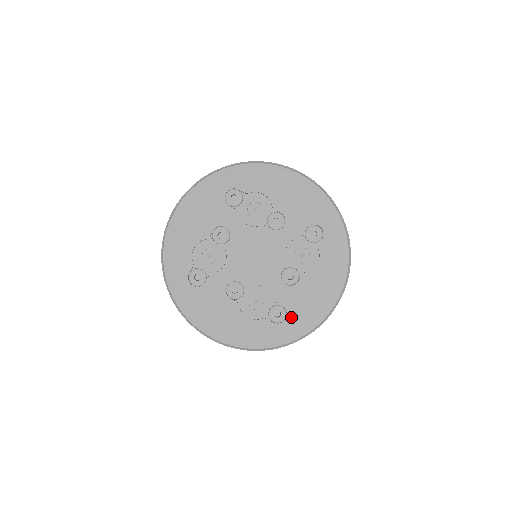
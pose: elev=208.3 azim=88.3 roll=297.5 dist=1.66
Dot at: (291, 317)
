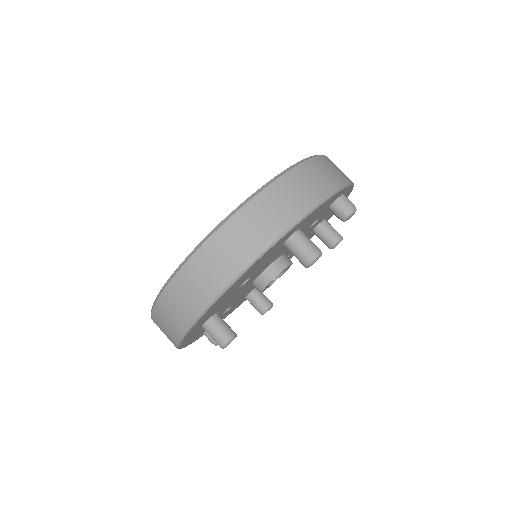
Dot at: occluded
